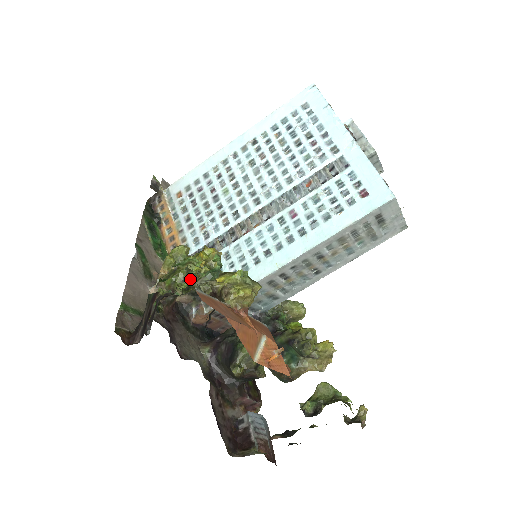
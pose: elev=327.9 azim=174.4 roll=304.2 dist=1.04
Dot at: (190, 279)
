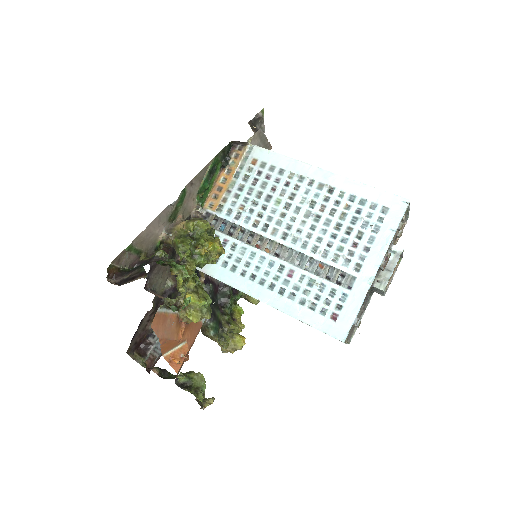
Dot at: (188, 255)
